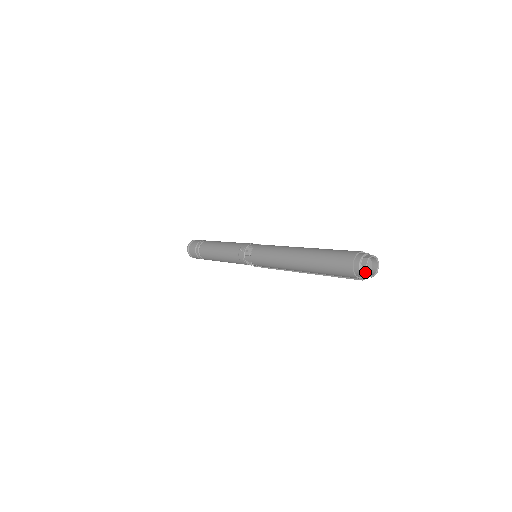
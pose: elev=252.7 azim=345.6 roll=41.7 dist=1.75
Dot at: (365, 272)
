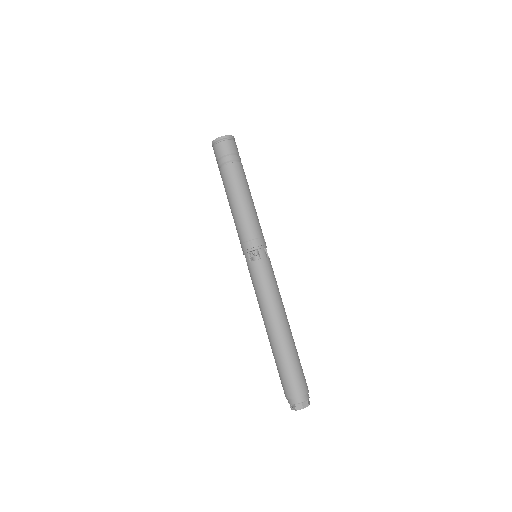
Dot at: (292, 408)
